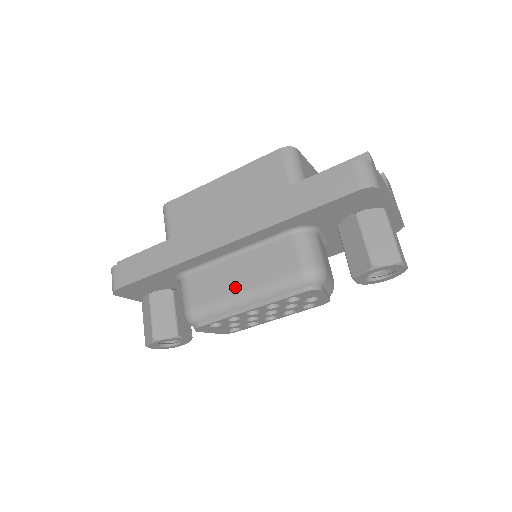
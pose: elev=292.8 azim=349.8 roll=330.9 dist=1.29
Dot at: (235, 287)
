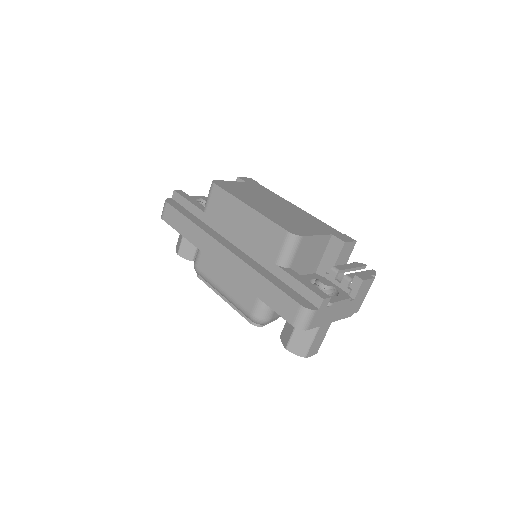
Dot at: (220, 283)
